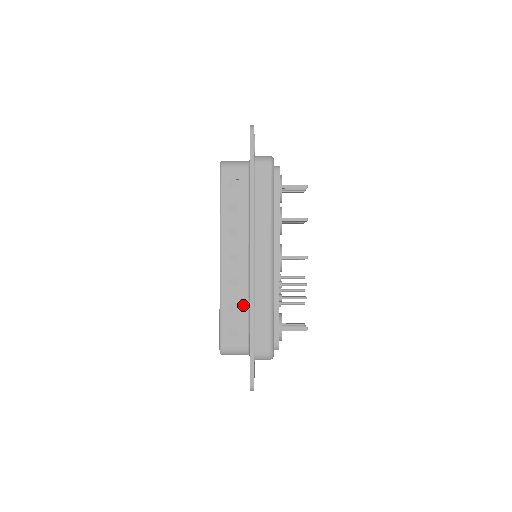
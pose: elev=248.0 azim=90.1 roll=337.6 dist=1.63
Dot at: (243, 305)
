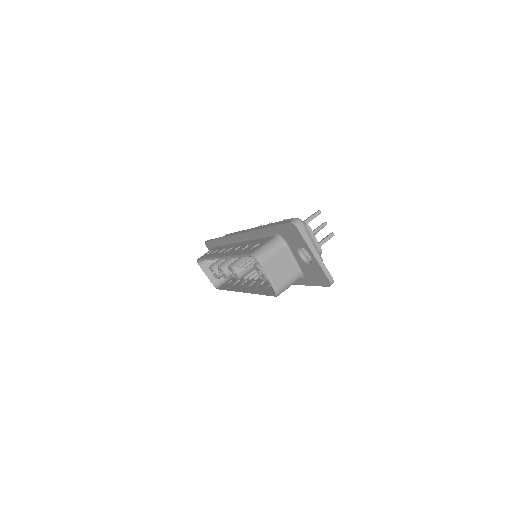
Dot at: (252, 242)
